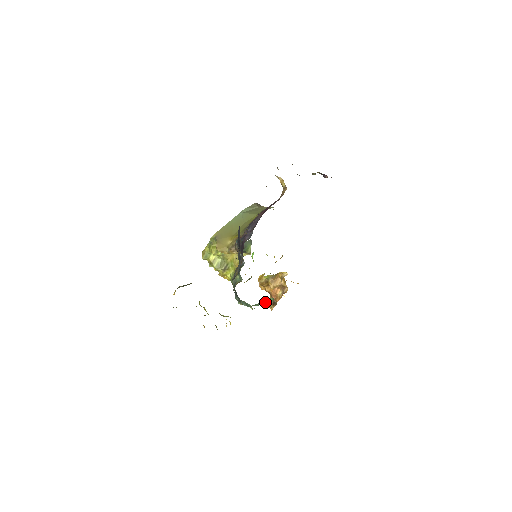
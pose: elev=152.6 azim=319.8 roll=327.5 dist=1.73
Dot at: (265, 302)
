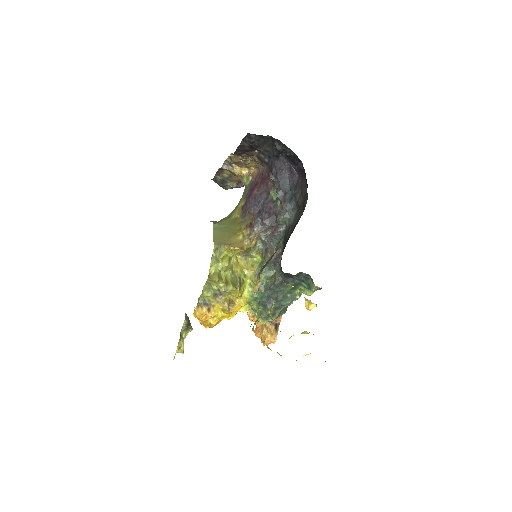
Dot at: occluded
